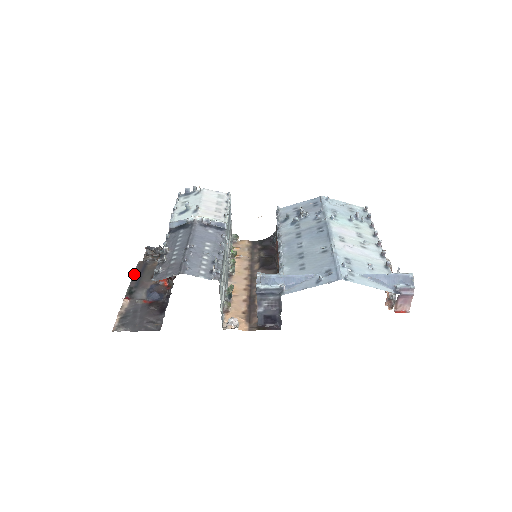
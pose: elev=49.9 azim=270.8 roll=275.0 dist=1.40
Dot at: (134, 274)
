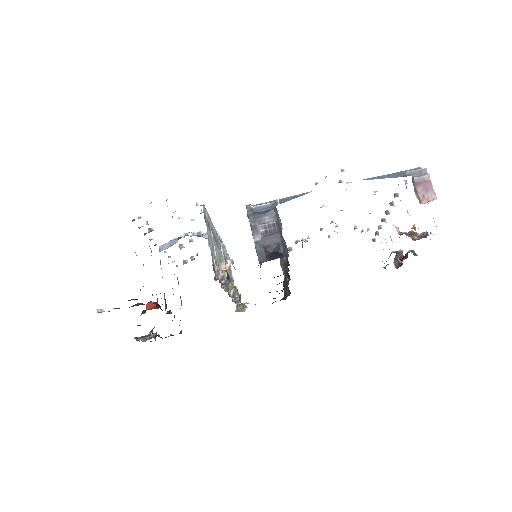
Dot at: occluded
